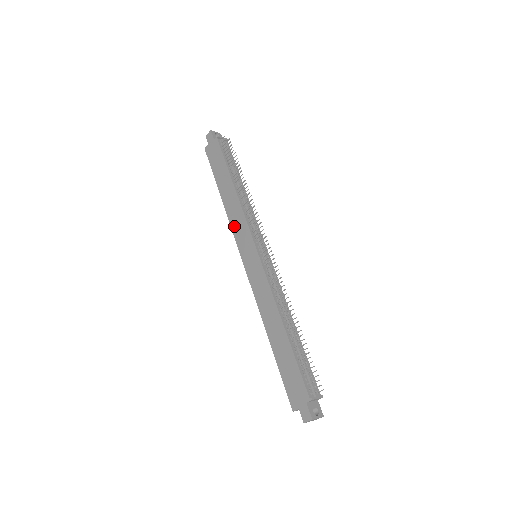
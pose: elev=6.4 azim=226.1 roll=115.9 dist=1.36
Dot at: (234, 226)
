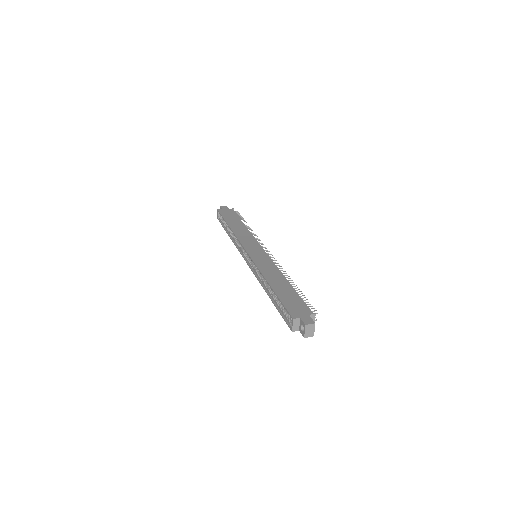
Dot at: (241, 238)
